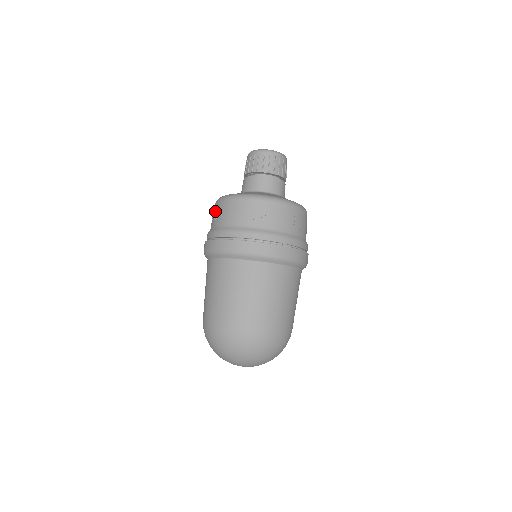
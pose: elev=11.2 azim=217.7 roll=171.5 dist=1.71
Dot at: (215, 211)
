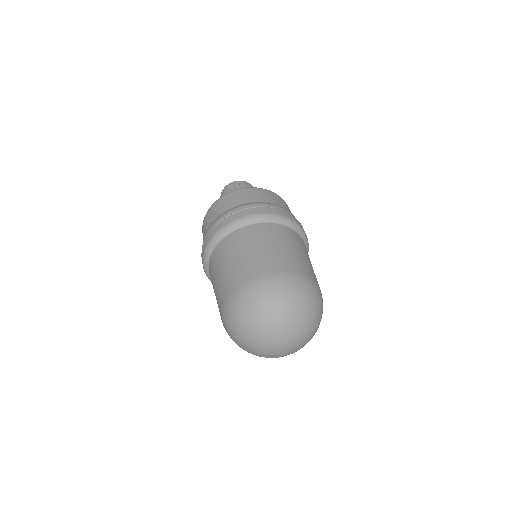
Dot at: (225, 201)
